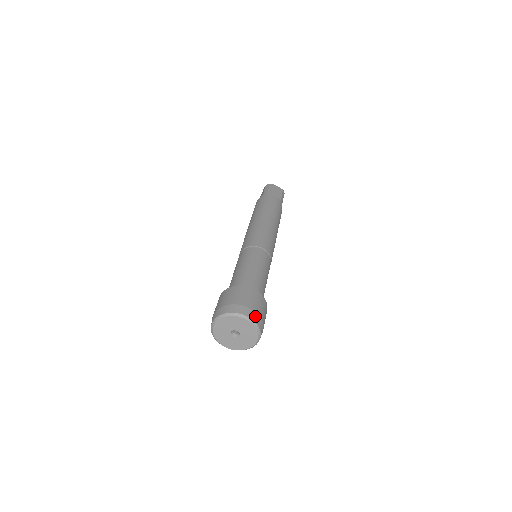
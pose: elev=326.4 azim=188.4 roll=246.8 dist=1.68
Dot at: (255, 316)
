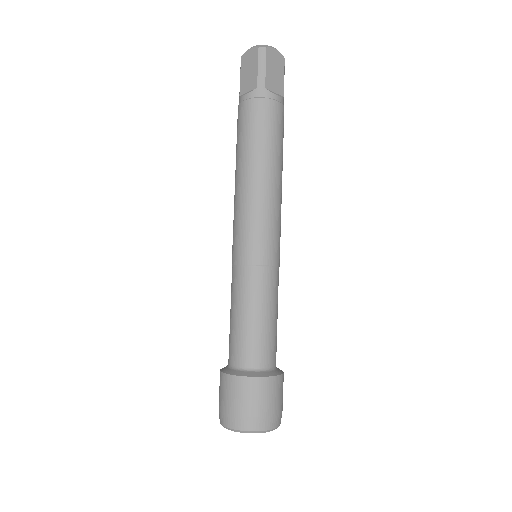
Dot at: (279, 419)
